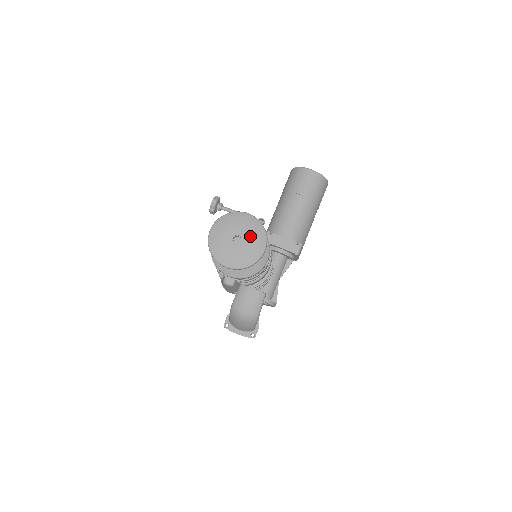
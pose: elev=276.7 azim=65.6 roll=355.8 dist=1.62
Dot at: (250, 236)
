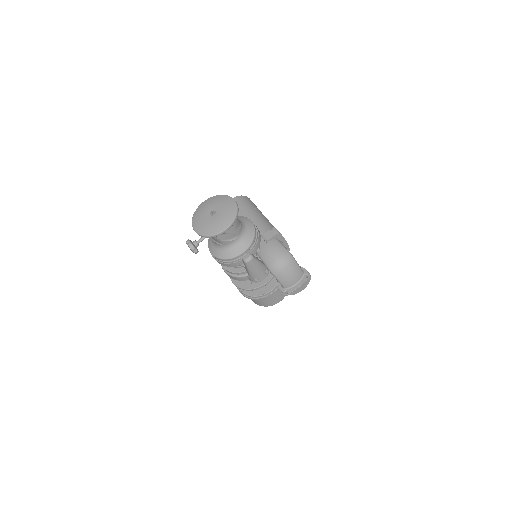
Dot at: (217, 204)
